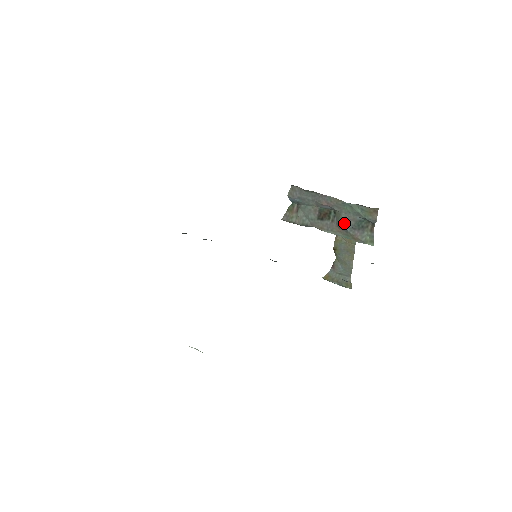
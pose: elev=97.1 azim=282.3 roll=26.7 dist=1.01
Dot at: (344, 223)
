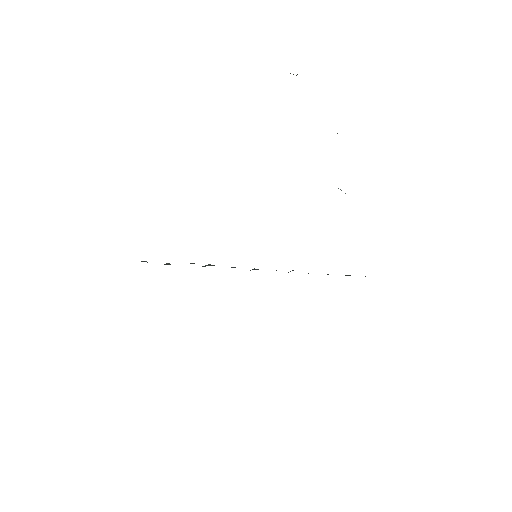
Dot at: occluded
